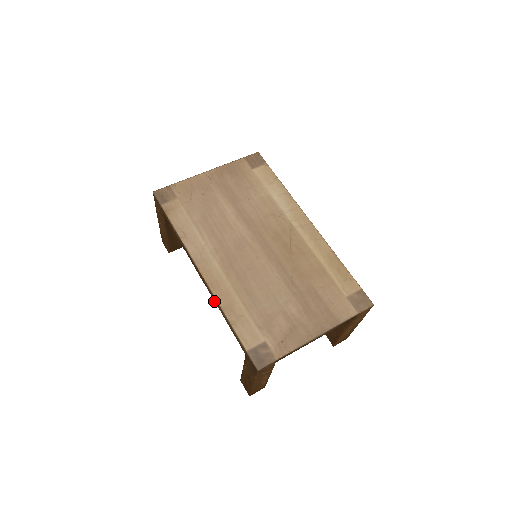
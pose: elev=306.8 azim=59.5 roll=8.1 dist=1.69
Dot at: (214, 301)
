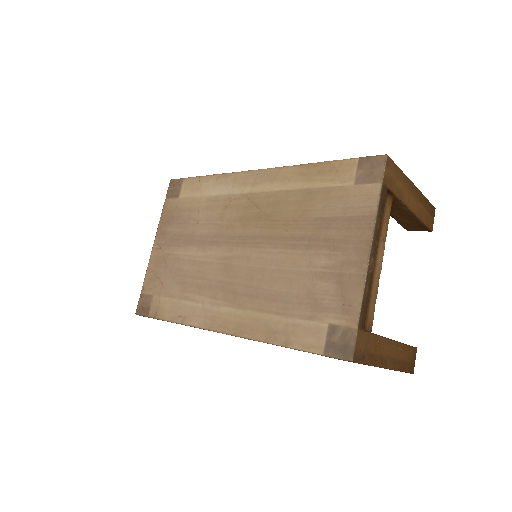
Dot at: occluded
